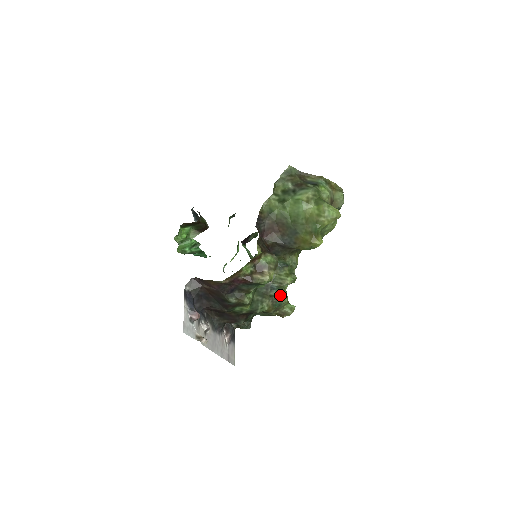
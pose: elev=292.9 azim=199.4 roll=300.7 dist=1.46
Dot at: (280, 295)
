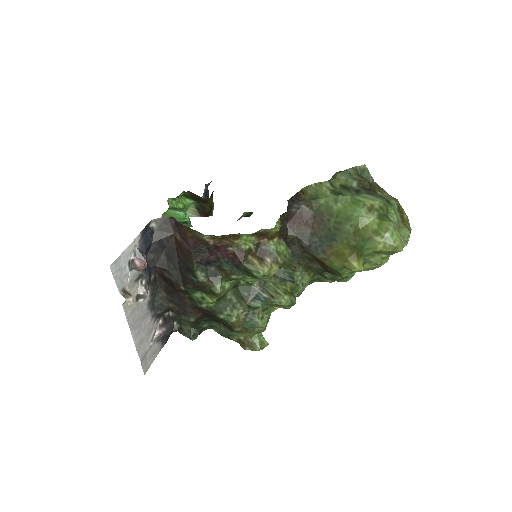
Dot at: (261, 314)
